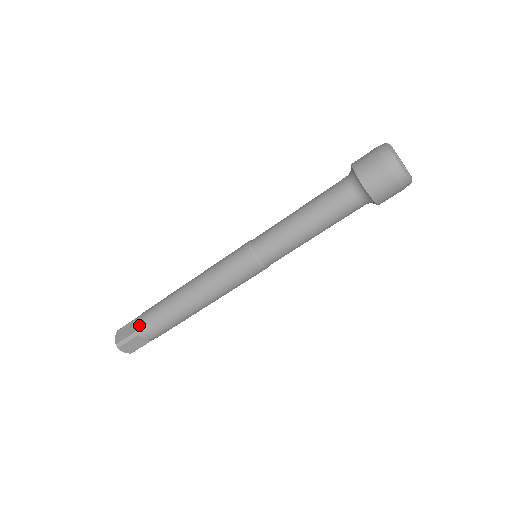
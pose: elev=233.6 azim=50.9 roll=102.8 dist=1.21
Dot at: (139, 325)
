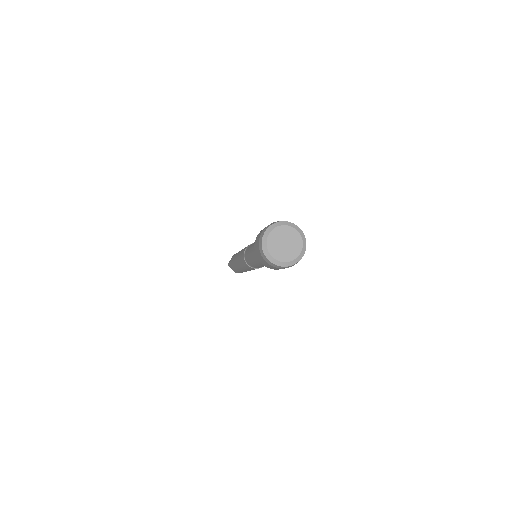
Dot at: occluded
